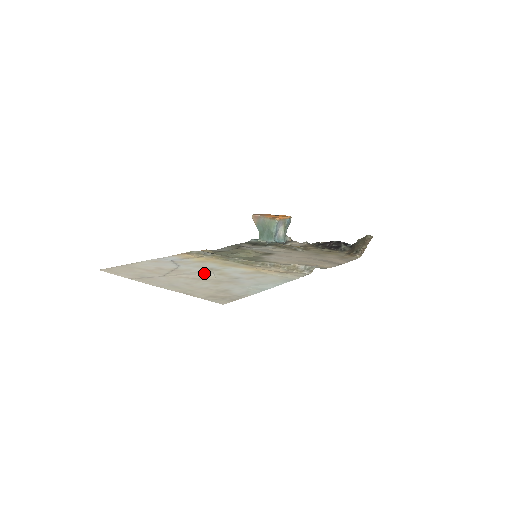
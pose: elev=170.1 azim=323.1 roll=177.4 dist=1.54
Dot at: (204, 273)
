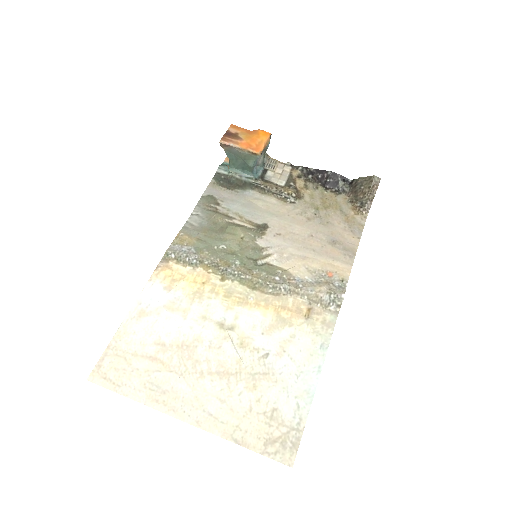
Dot at: (223, 350)
